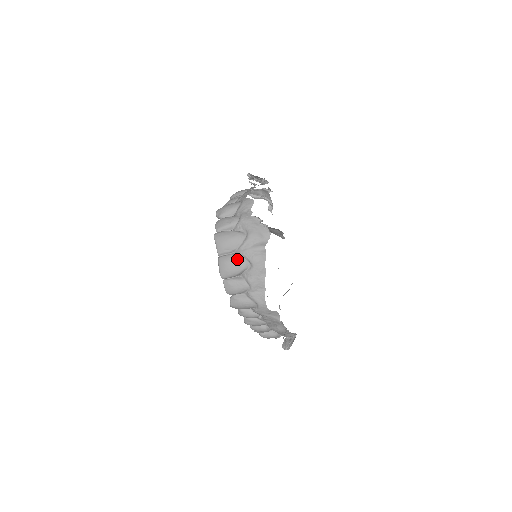
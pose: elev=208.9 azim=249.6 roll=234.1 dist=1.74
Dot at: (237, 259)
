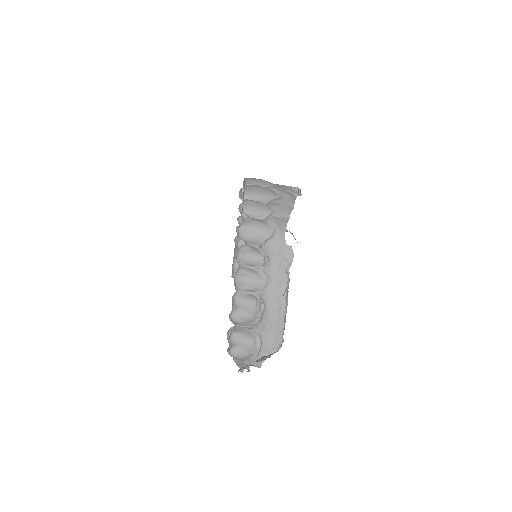
Dot at: (267, 188)
